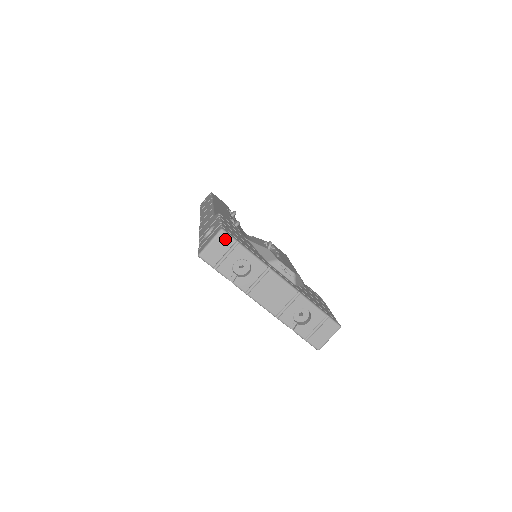
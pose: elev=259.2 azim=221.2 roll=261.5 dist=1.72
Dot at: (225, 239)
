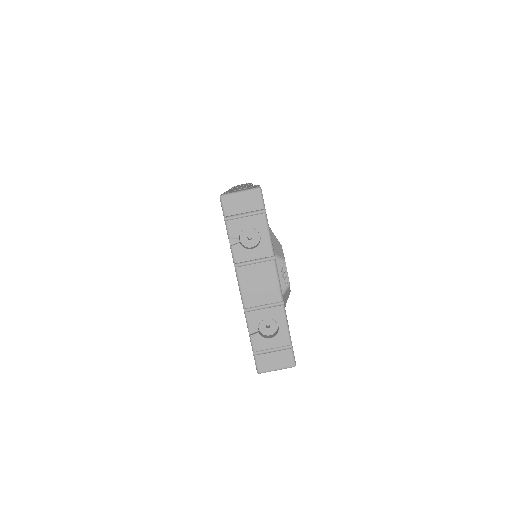
Dot at: (256, 199)
